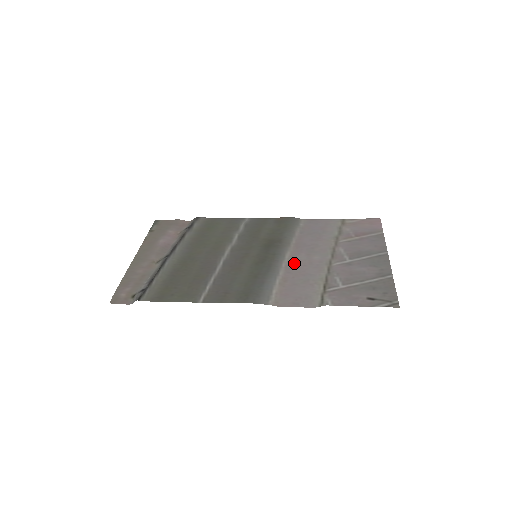
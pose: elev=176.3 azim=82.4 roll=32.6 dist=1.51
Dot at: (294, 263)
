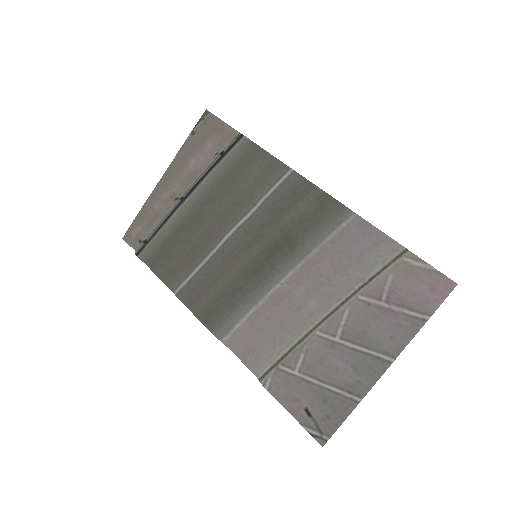
Dot at: (283, 296)
